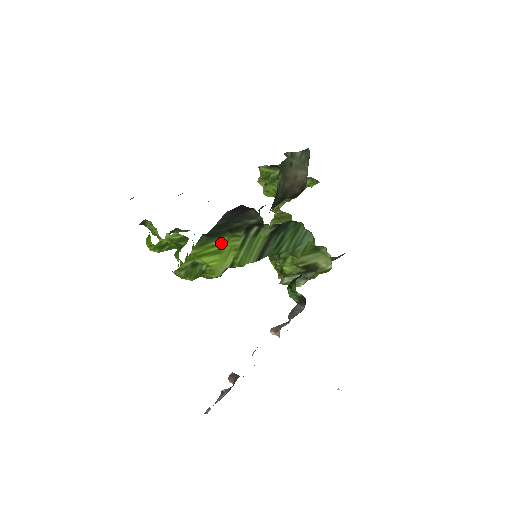
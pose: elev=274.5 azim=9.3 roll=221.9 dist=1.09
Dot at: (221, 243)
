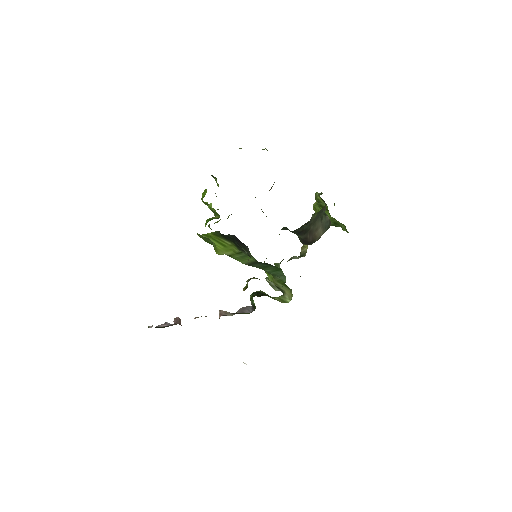
Dot at: (227, 243)
